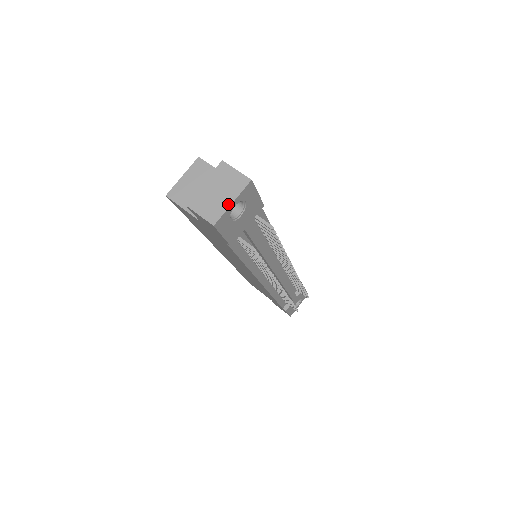
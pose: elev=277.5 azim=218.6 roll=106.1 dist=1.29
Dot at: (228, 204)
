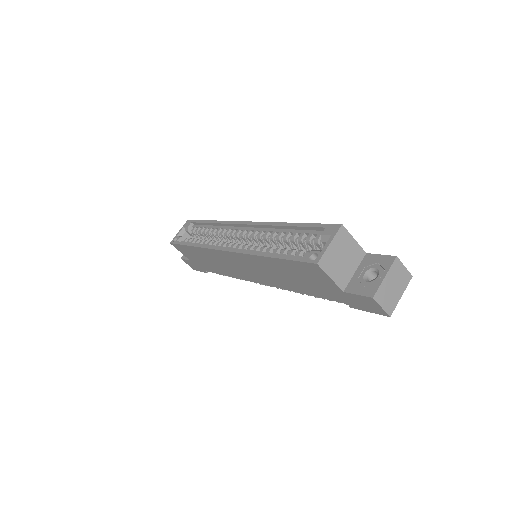
Dot at: (399, 298)
